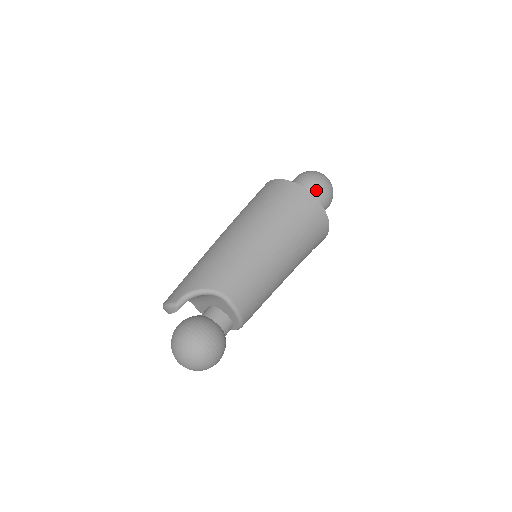
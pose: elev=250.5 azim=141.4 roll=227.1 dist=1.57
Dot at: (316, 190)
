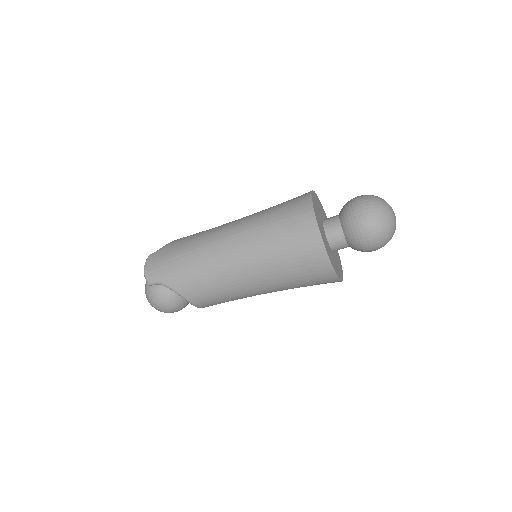
Dot at: (359, 245)
